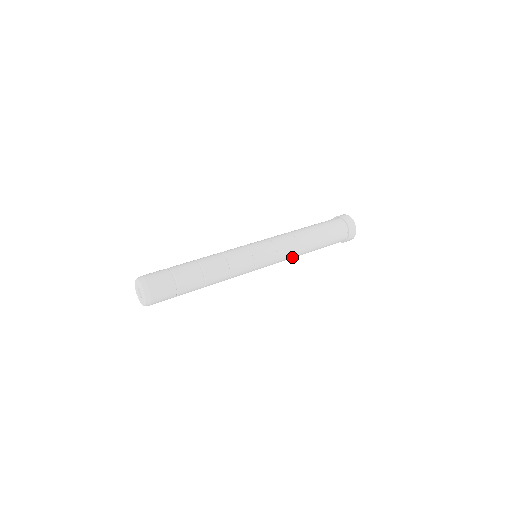
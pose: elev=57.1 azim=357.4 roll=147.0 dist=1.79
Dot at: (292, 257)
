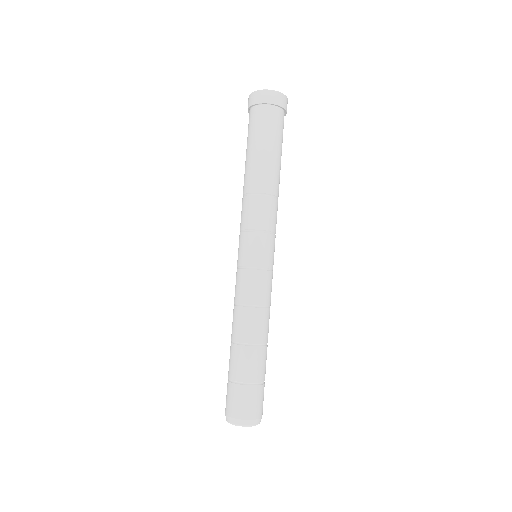
Dot at: (276, 207)
